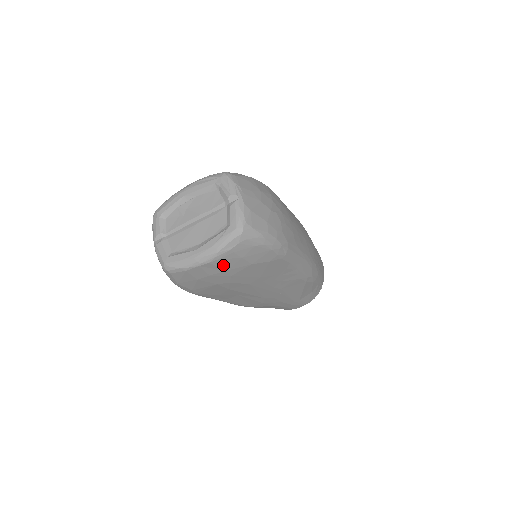
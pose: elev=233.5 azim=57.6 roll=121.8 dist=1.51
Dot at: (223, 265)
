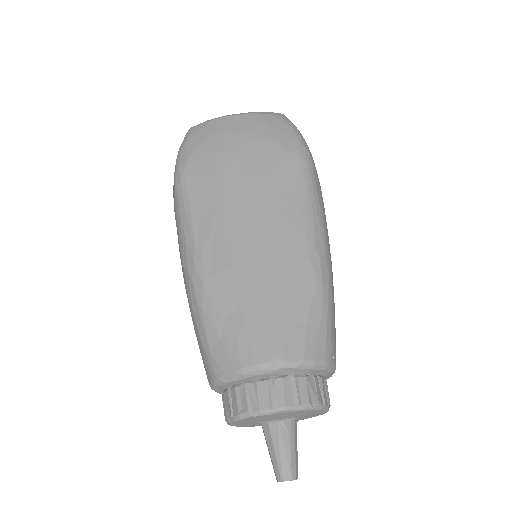
Dot at: (246, 124)
